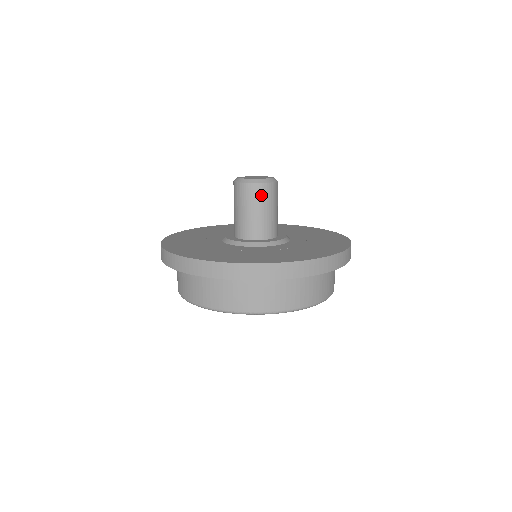
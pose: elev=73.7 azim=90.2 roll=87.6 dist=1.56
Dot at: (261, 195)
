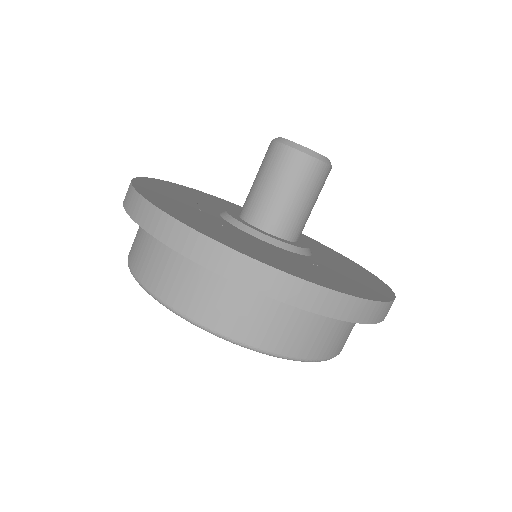
Dot at: (316, 179)
